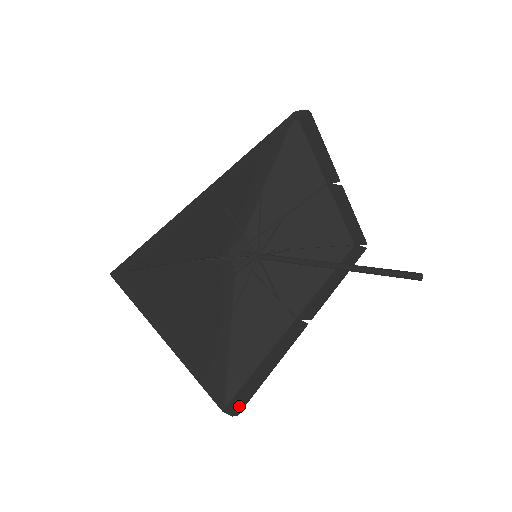
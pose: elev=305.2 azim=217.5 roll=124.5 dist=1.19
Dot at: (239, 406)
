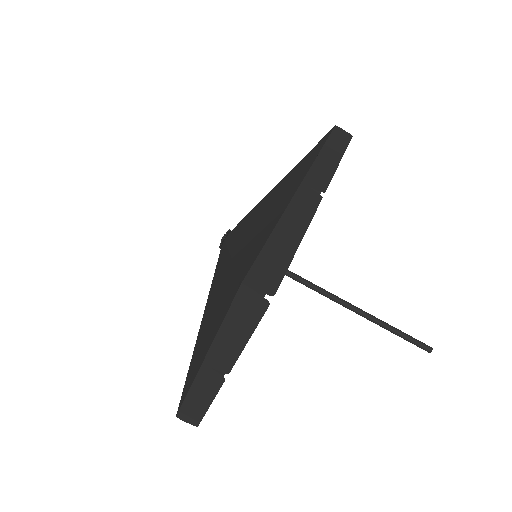
Dot at: occluded
